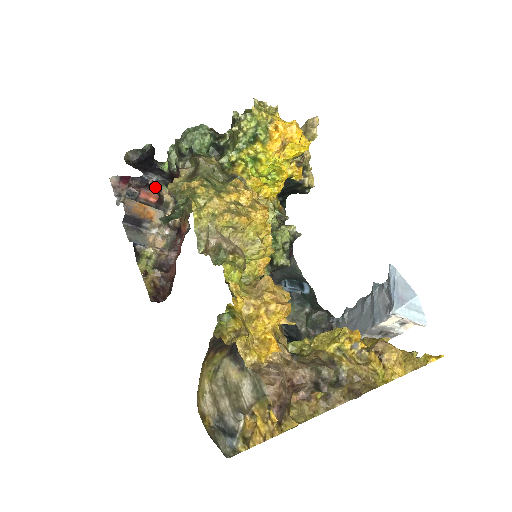
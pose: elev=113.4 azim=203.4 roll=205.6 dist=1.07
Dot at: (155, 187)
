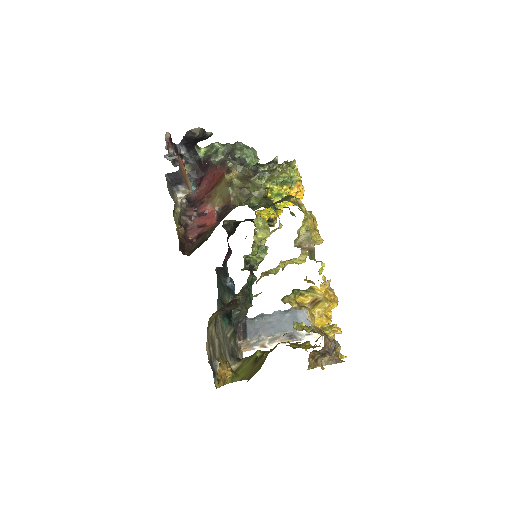
Dot at: (183, 160)
